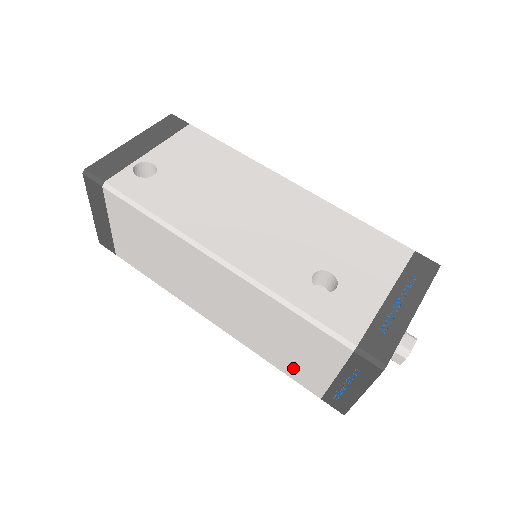
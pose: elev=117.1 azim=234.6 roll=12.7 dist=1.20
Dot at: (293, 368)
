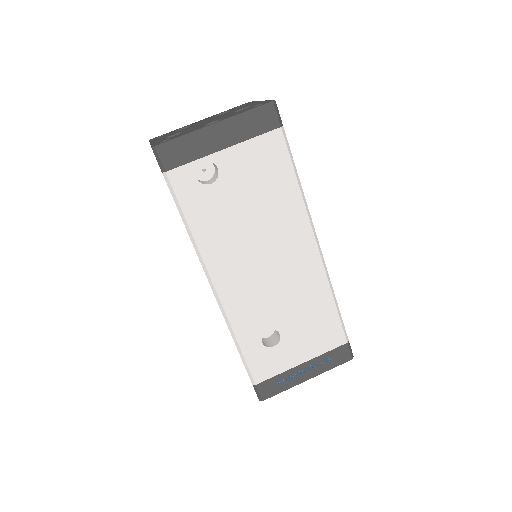
Dot at: occluded
